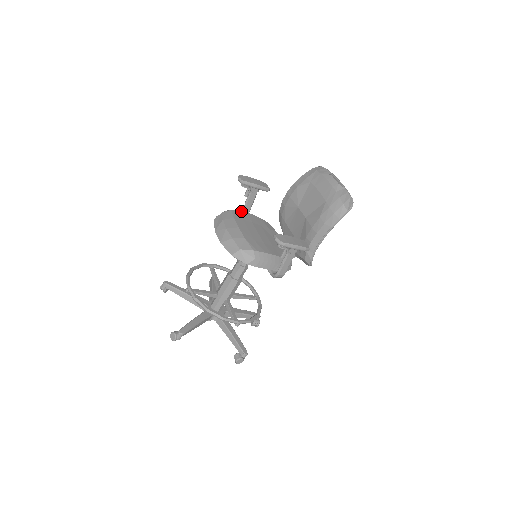
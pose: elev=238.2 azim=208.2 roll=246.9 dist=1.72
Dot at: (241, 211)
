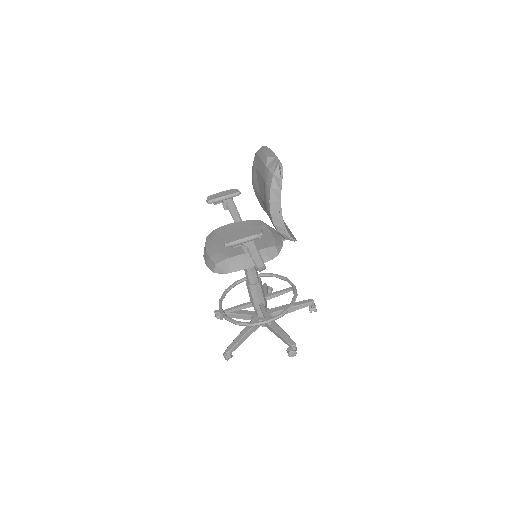
Dot at: (225, 225)
